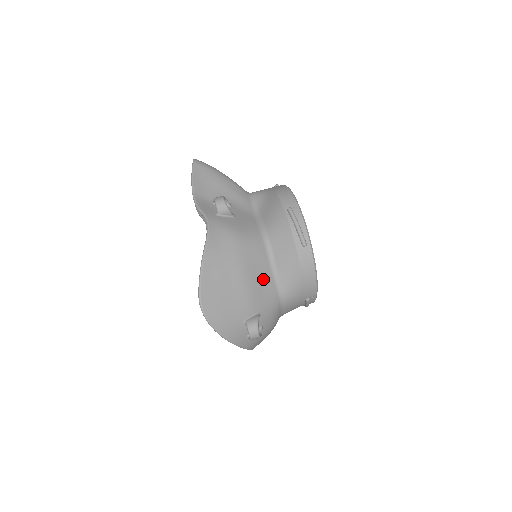
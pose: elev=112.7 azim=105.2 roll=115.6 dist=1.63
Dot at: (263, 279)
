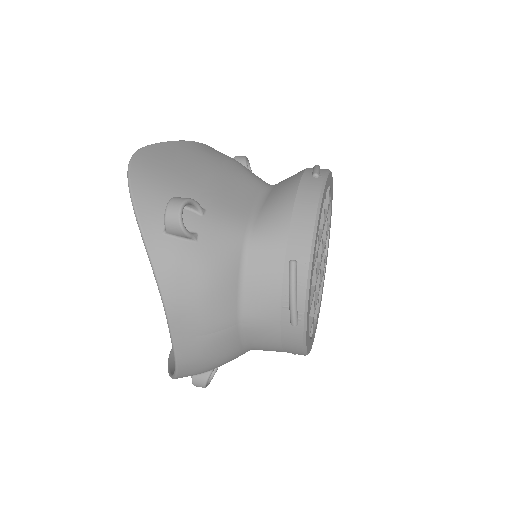
Dot at: (238, 194)
